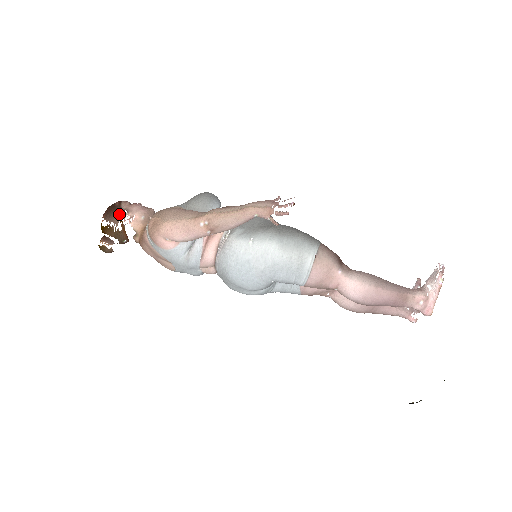
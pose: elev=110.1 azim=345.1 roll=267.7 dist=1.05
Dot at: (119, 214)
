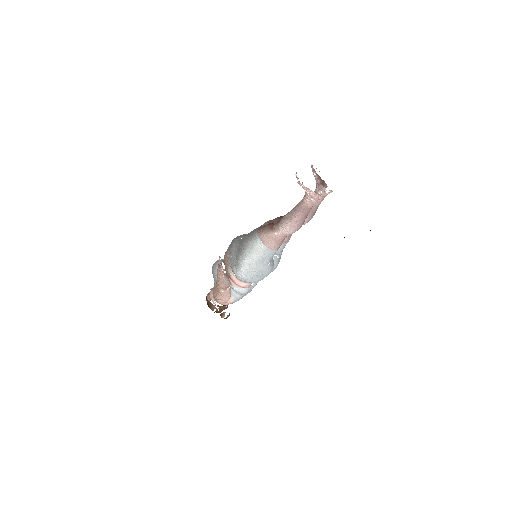
Dot at: (211, 304)
